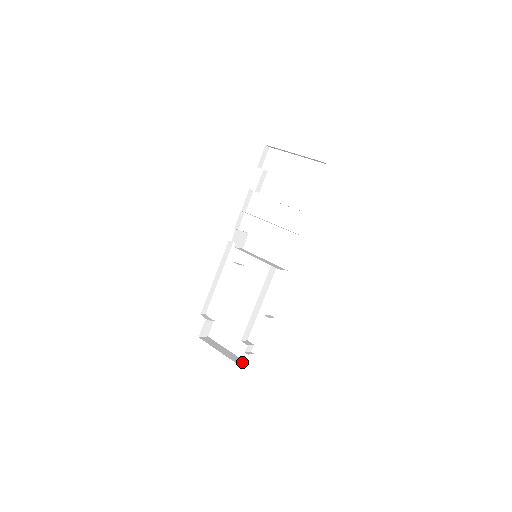
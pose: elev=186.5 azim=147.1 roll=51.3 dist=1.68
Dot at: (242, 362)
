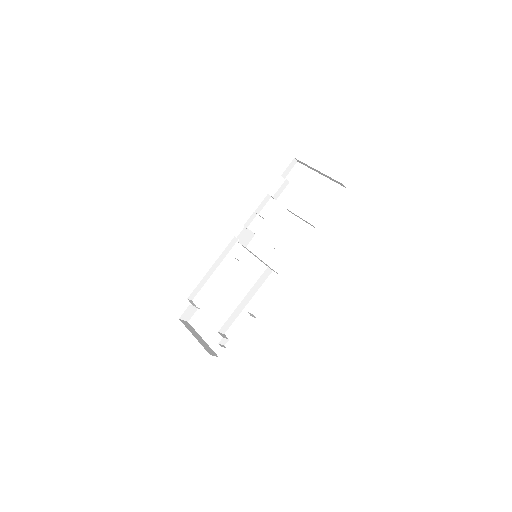
Dot at: (213, 353)
